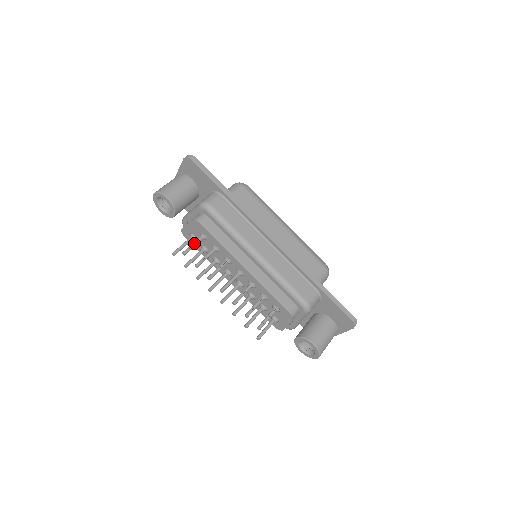
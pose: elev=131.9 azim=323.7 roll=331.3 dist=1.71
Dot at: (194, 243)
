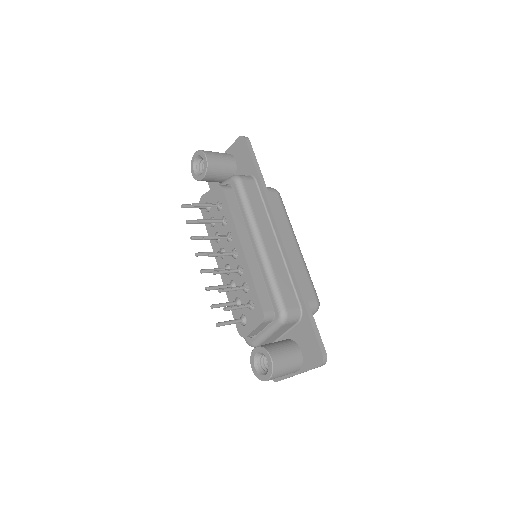
Dot at: (208, 203)
